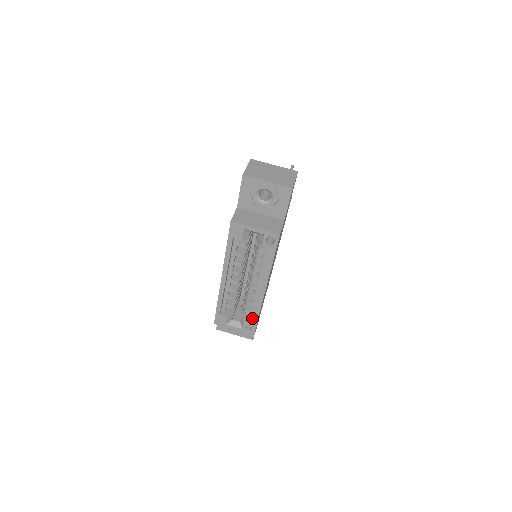
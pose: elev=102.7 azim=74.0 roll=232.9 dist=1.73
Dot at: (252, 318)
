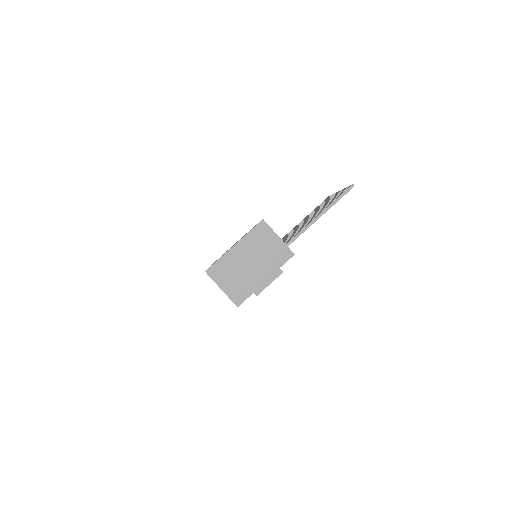
Dot at: occluded
